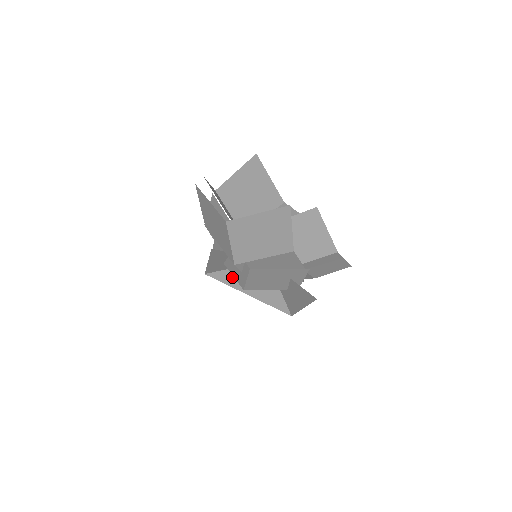
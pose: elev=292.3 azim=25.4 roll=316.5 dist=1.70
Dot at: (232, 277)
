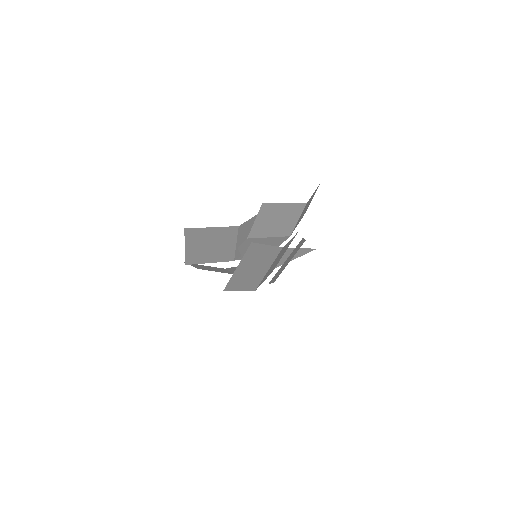
Dot at: occluded
